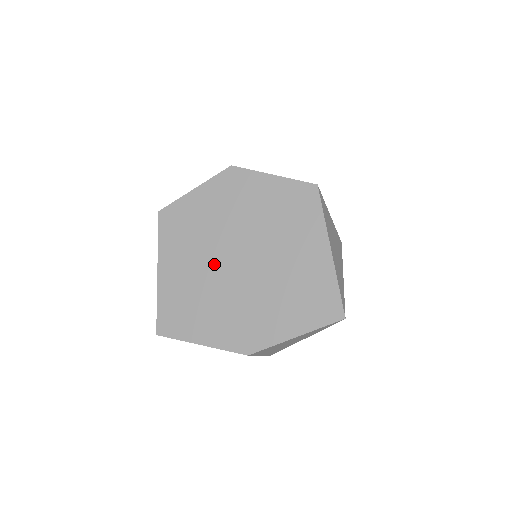
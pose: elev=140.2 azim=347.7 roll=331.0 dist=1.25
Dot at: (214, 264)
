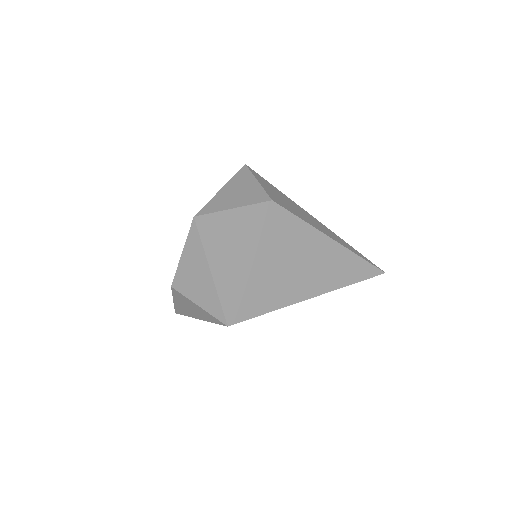
Dot at: occluded
